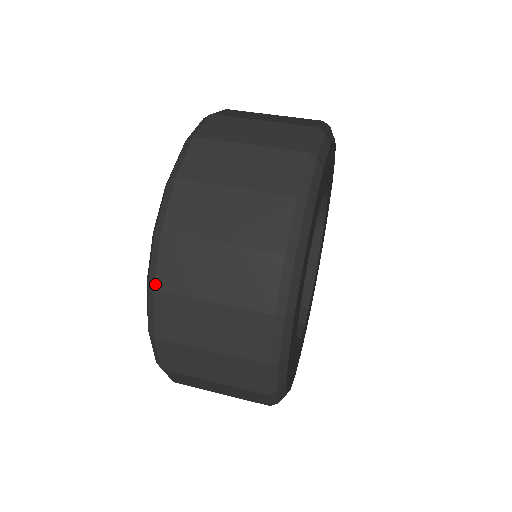
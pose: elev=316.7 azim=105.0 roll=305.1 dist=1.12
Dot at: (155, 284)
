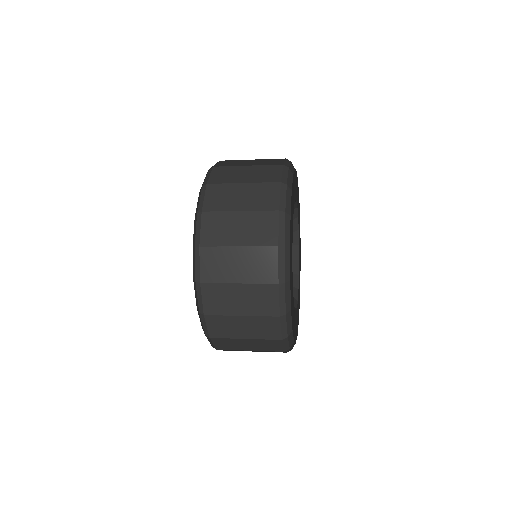
Dot at: occluded
